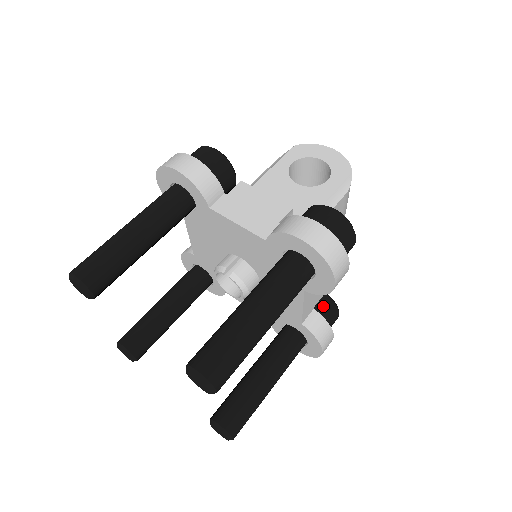
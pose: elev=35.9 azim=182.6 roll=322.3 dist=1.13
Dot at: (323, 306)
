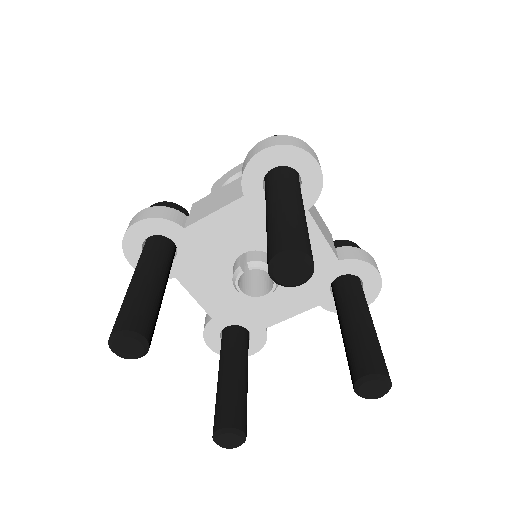
Dot at: (341, 246)
